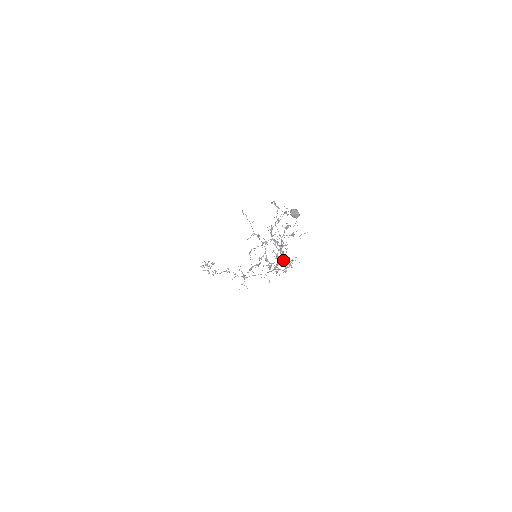
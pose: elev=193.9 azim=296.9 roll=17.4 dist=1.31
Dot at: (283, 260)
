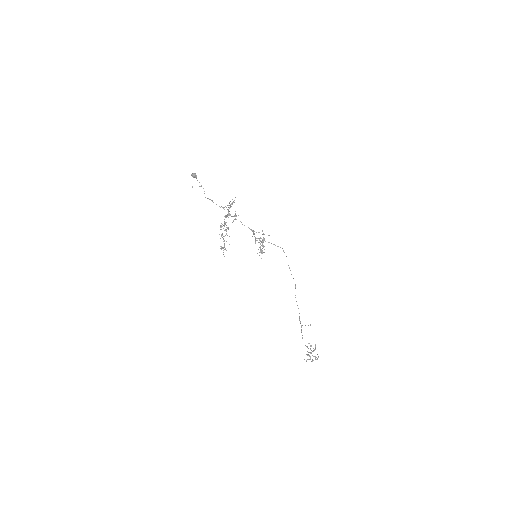
Dot at: occluded
